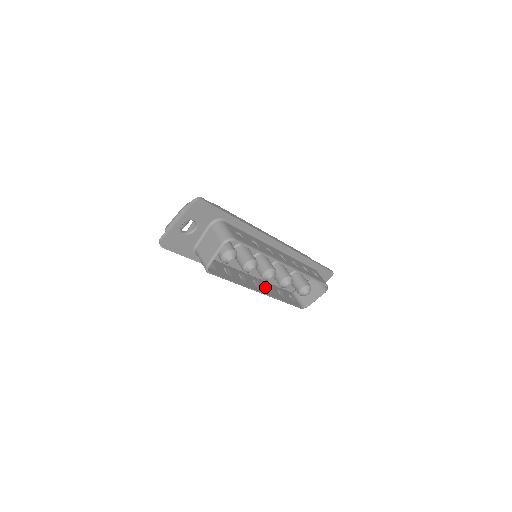
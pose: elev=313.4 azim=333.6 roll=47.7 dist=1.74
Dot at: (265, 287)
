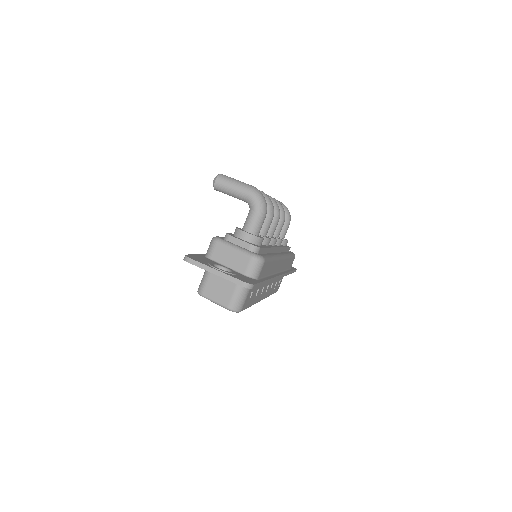
Dot at: occluded
